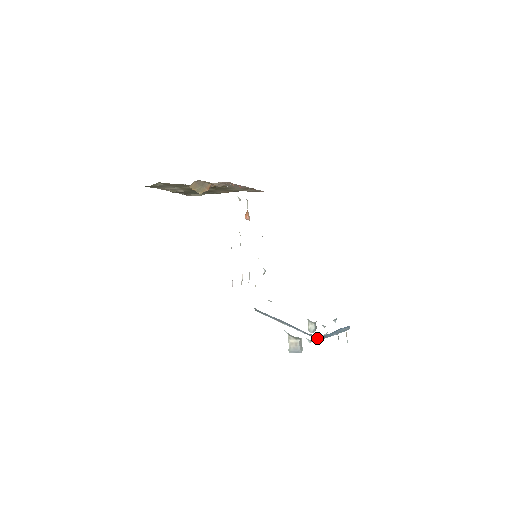
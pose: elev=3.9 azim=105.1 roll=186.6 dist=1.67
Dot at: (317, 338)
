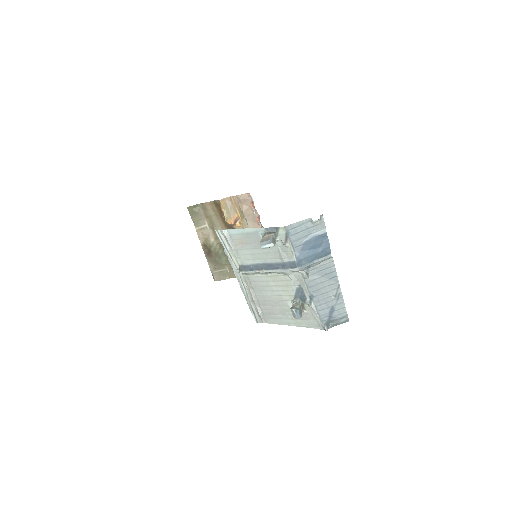
Dot at: (295, 267)
